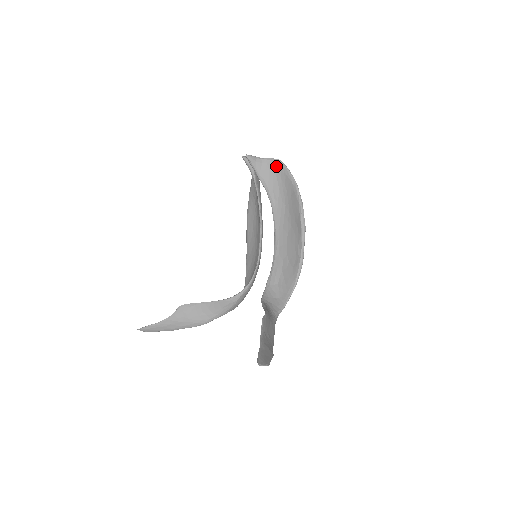
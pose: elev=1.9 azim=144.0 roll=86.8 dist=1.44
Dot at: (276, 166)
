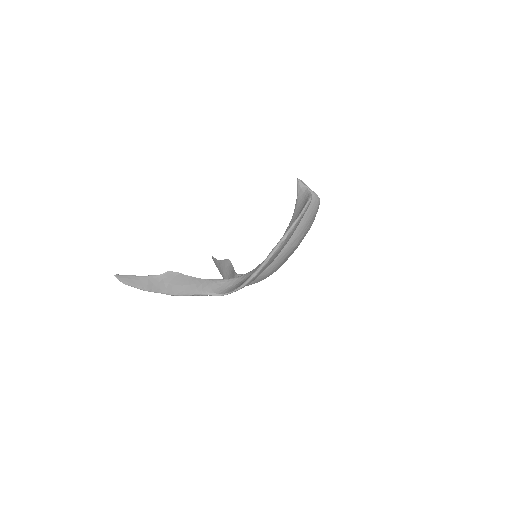
Dot at: (306, 200)
